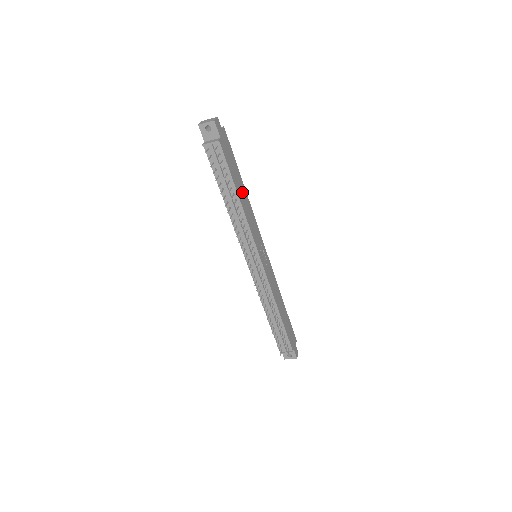
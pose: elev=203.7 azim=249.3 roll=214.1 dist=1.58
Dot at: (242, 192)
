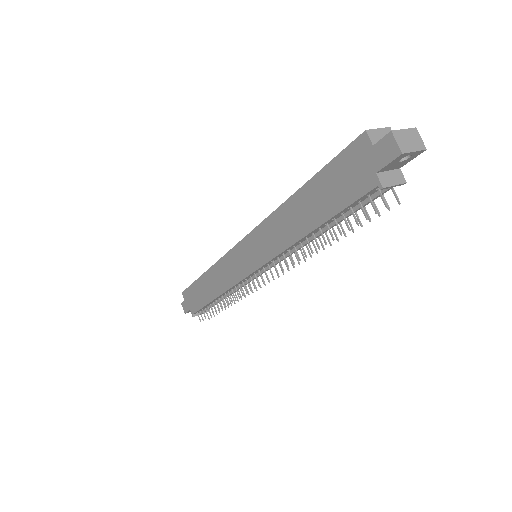
Dot at: occluded
